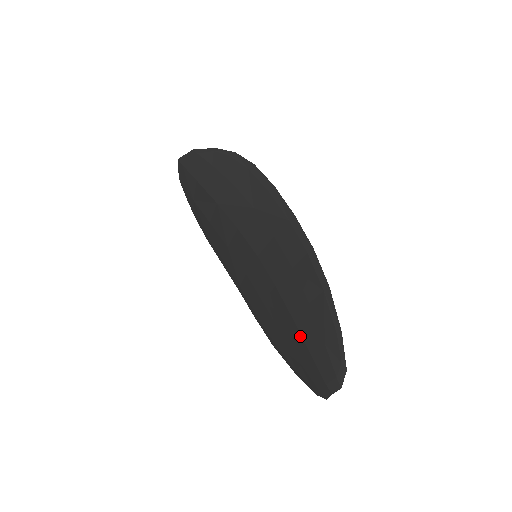
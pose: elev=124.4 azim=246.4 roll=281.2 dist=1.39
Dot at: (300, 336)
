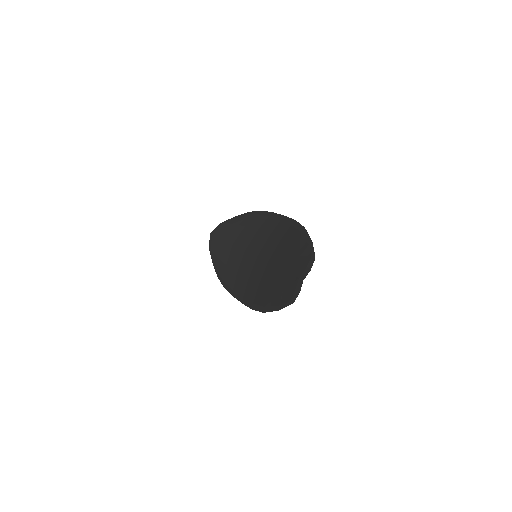
Dot at: (282, 271)
